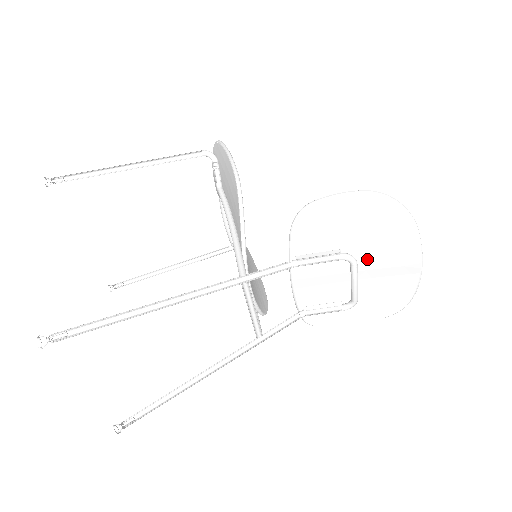
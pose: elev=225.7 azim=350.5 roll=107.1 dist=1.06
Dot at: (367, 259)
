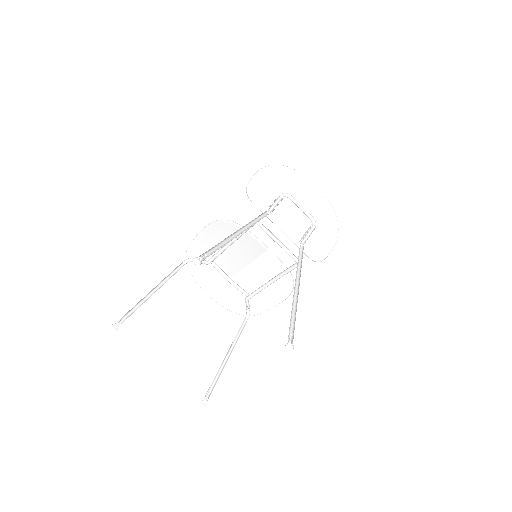
Dot at: (292, 194)
